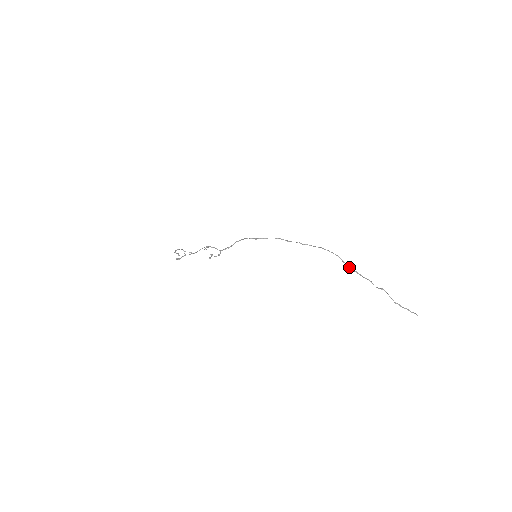
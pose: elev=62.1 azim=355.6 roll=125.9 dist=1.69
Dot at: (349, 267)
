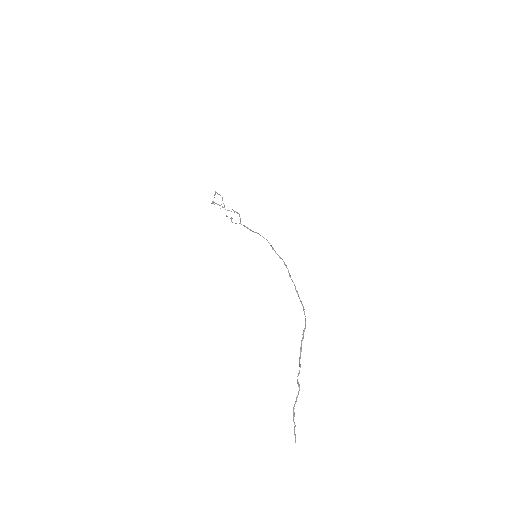
Dot at: (301, 342)
